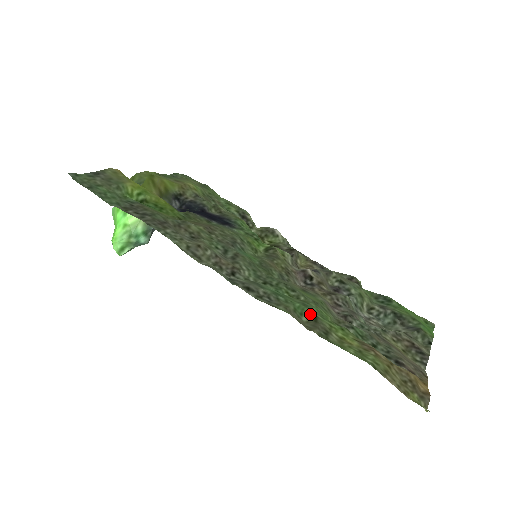
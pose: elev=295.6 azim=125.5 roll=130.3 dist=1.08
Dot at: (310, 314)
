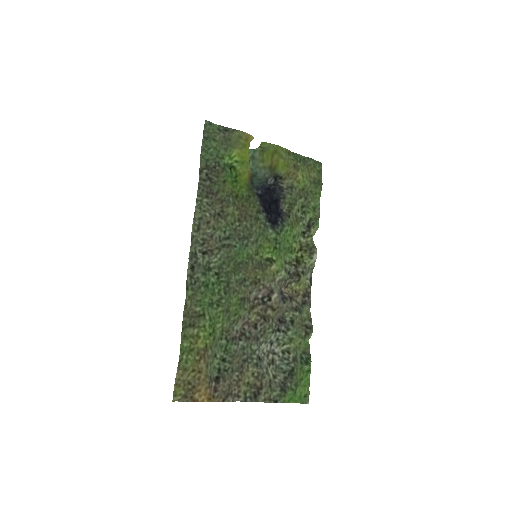
Dot at: (204, 311)
